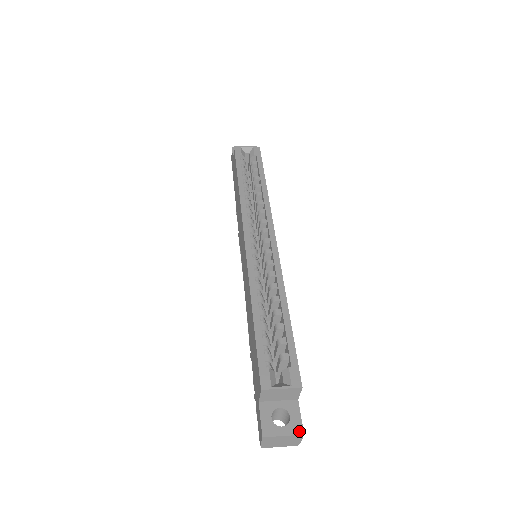
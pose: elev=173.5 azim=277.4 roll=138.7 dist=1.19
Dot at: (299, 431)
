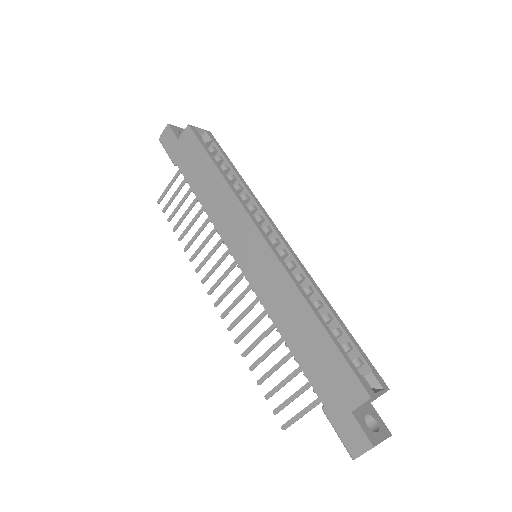
Dot at: (388, 433)
